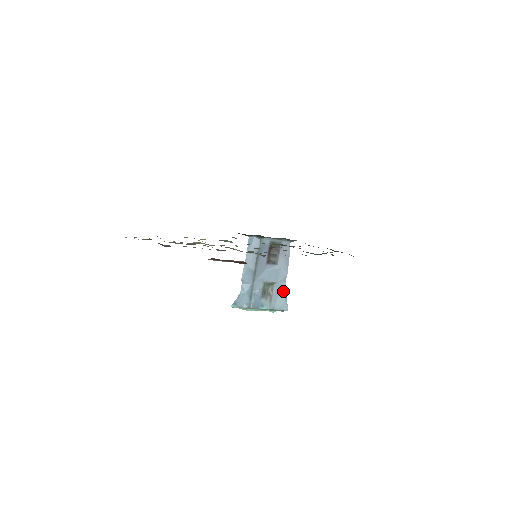
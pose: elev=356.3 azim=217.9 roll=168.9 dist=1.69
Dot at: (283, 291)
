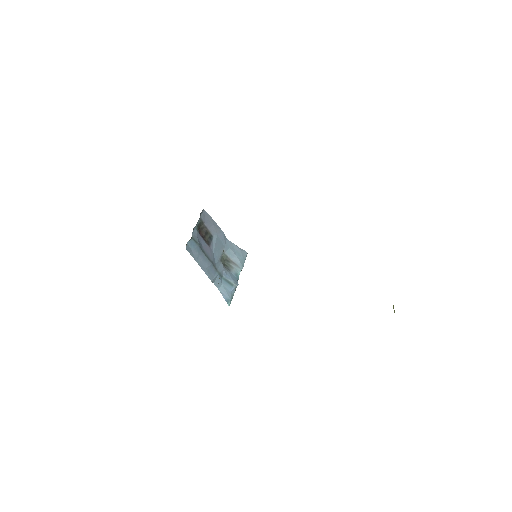
Dot at: (233, 247)
